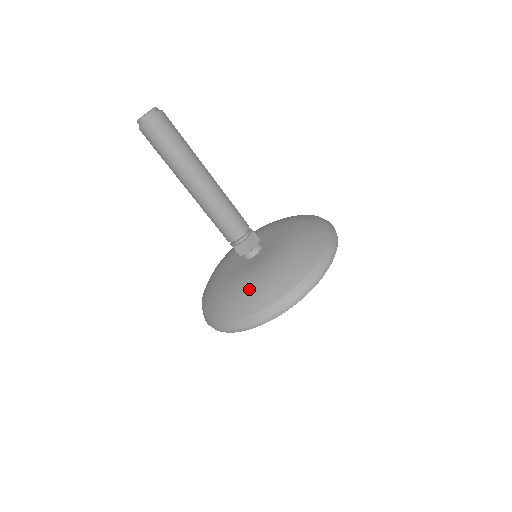
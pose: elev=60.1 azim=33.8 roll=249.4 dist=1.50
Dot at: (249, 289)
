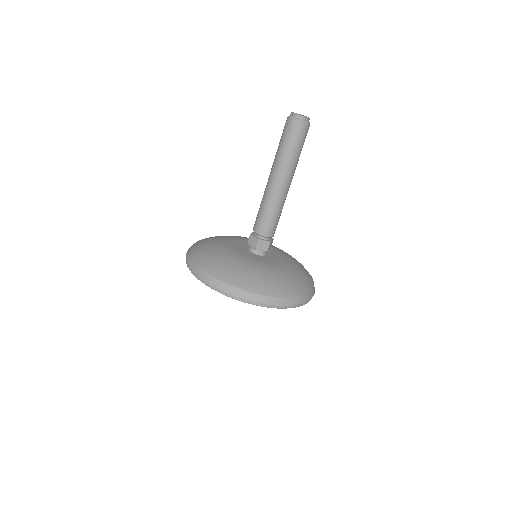
Dot at: (221, 258)
